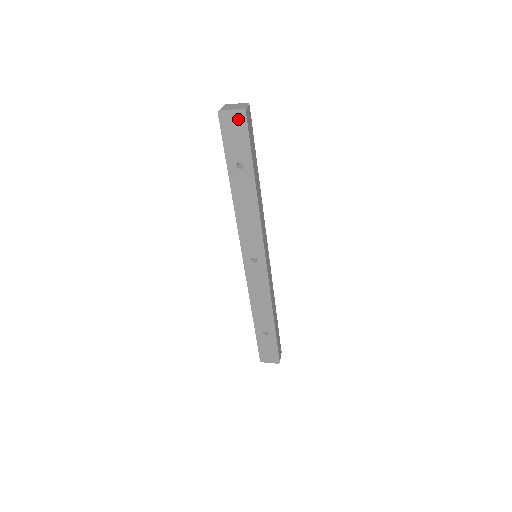
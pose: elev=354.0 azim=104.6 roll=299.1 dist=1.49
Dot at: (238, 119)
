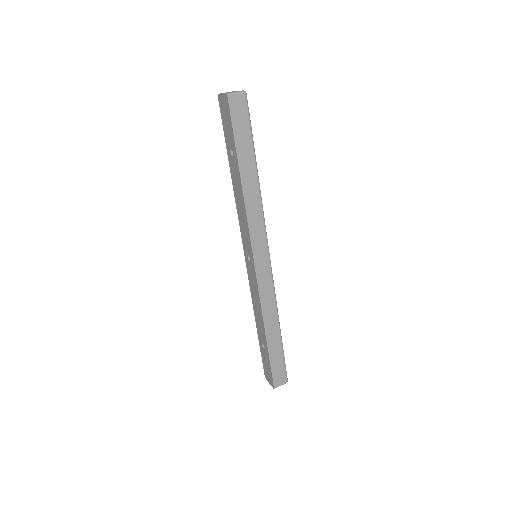
Dot at: (226, 104)
